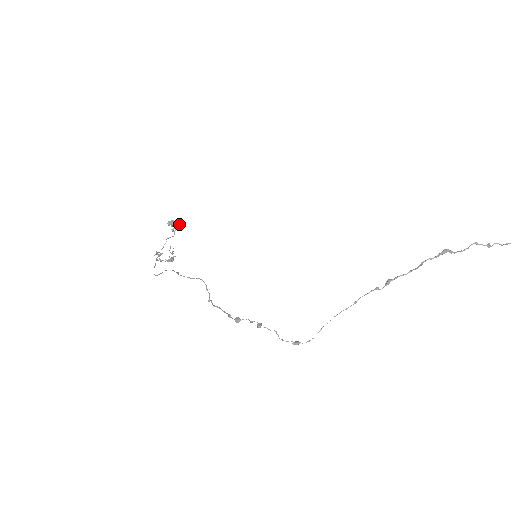
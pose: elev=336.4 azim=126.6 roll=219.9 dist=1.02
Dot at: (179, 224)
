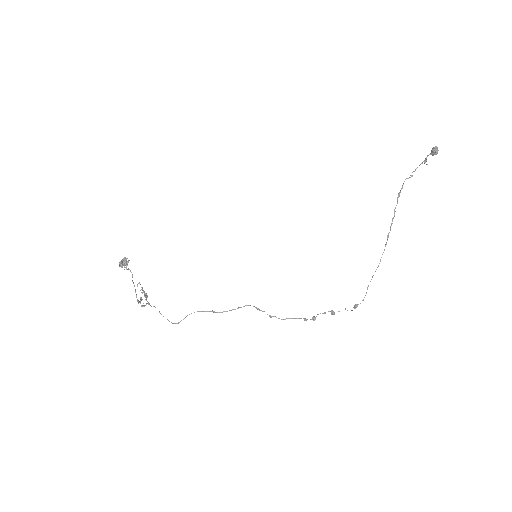
Dot at: (125, 259)
